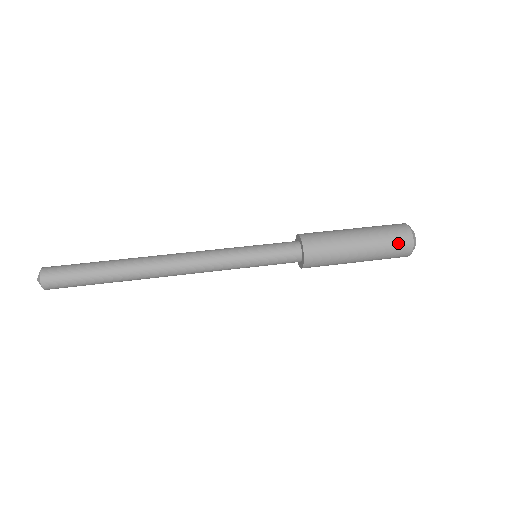
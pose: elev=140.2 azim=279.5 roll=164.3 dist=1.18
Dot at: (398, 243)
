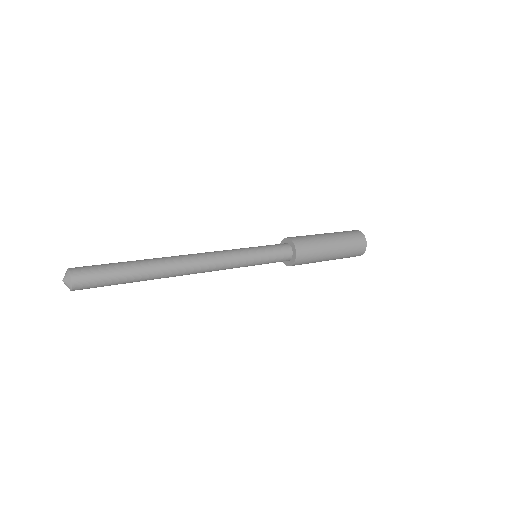
Dot at: (349, 231)
